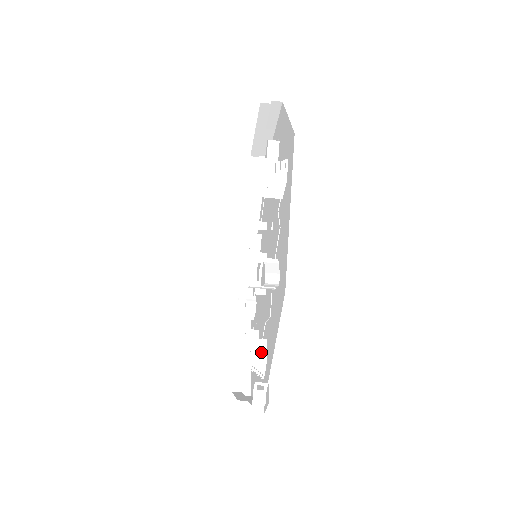
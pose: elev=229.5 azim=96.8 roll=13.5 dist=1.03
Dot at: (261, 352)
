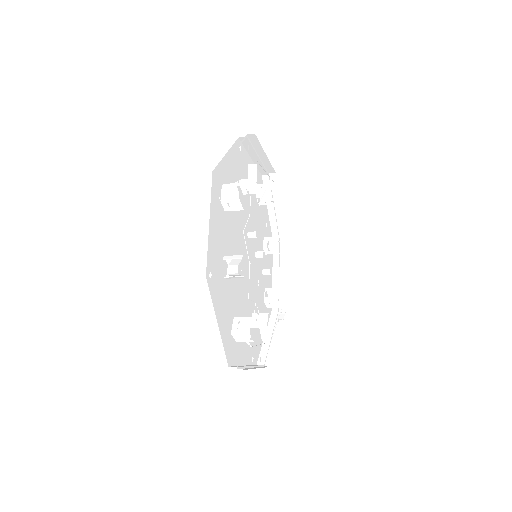
Dot at: (276, 304)
